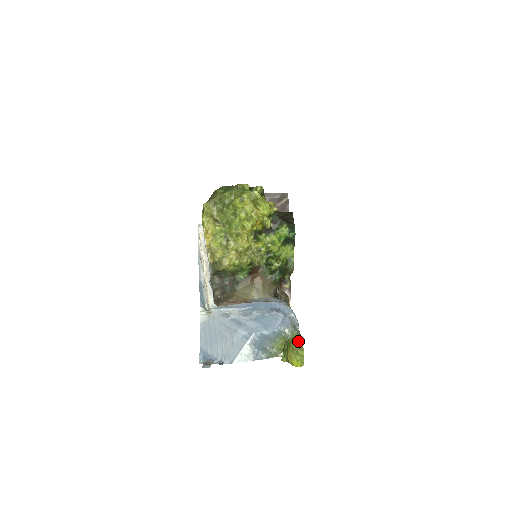
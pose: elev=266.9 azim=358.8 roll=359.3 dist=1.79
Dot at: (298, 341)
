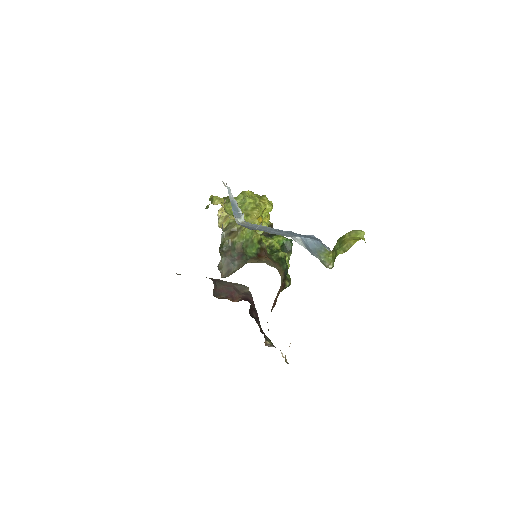
Dot at: occluded
